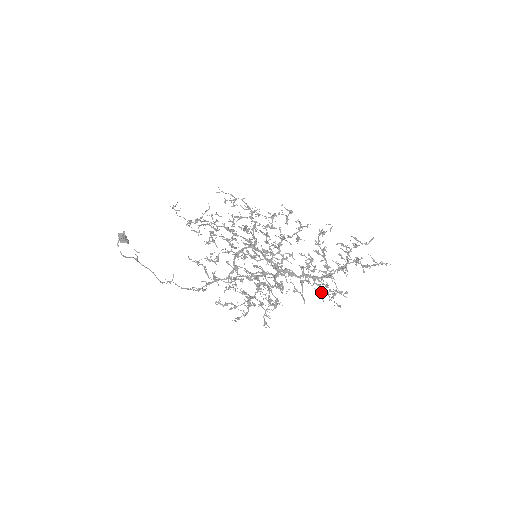
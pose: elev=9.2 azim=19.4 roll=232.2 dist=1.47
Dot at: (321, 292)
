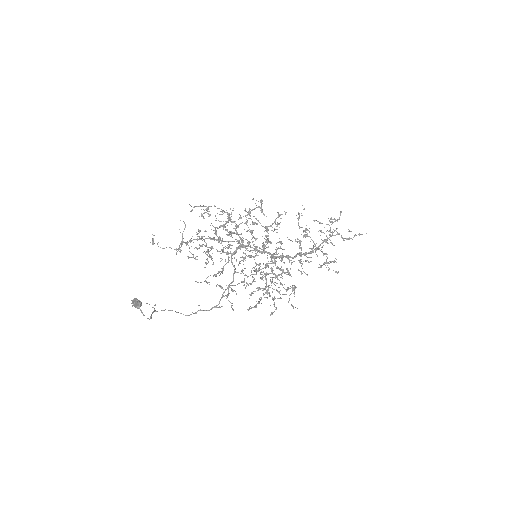
Dot at: occluded
